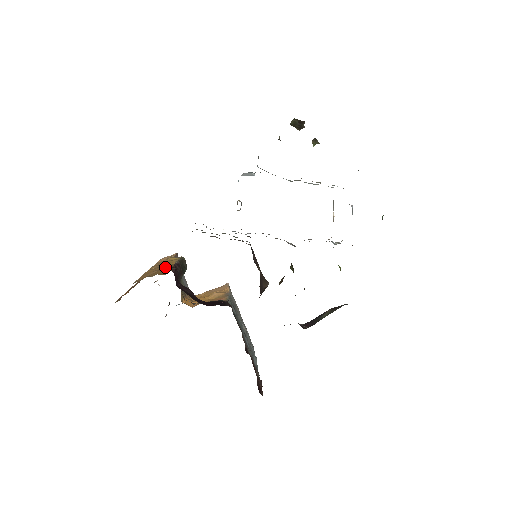
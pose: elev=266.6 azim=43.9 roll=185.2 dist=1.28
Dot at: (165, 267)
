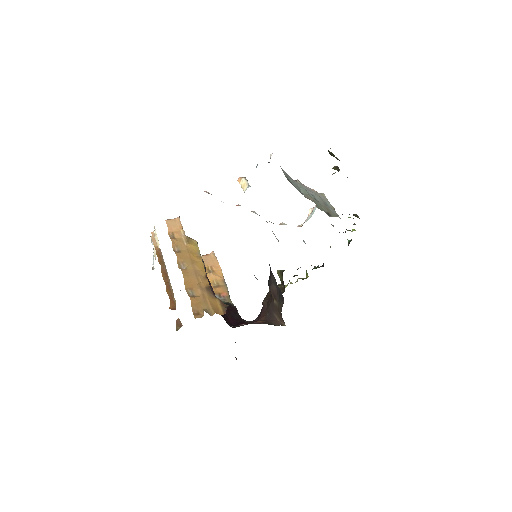
Dot at: (205, 283)
